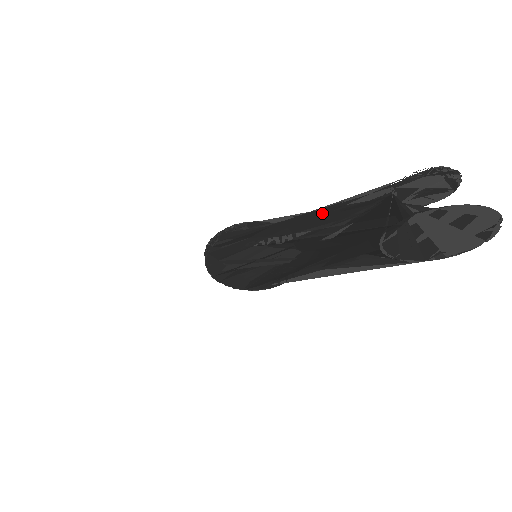
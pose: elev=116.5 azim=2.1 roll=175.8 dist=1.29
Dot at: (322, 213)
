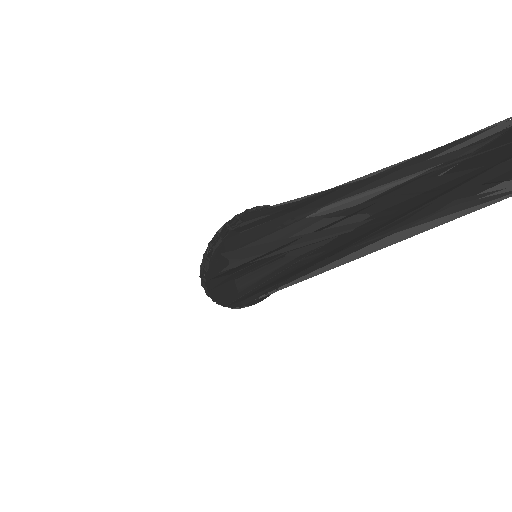
Dot at: (430, 156)
